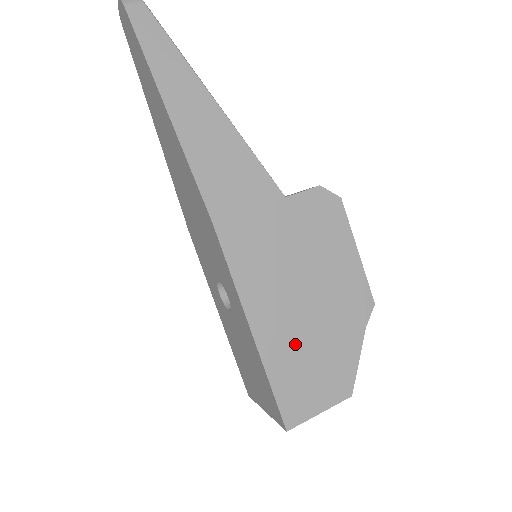
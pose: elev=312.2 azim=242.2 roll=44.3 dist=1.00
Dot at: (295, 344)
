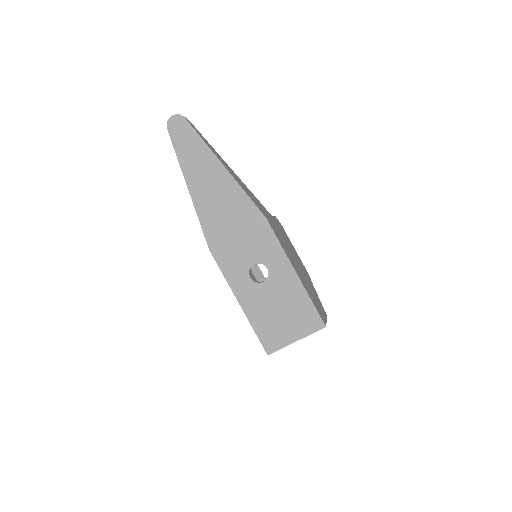
Dot at: (306, 284)
